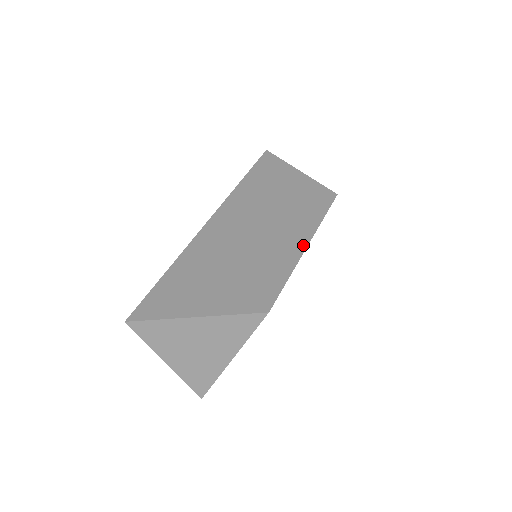
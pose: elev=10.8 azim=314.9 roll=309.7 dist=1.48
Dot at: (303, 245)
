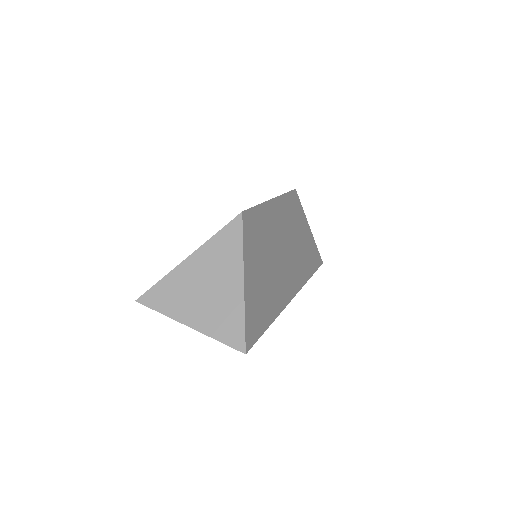
Dot at: occluded
